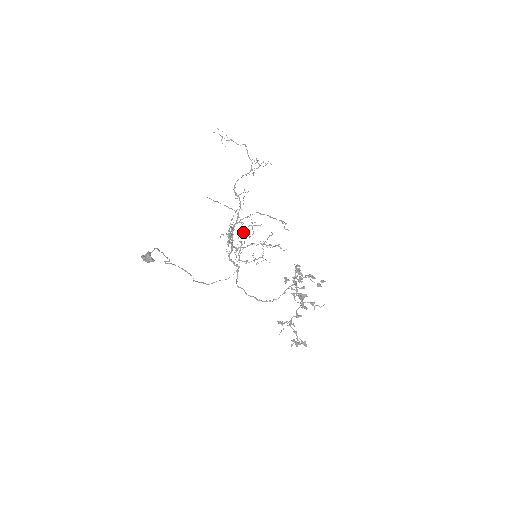
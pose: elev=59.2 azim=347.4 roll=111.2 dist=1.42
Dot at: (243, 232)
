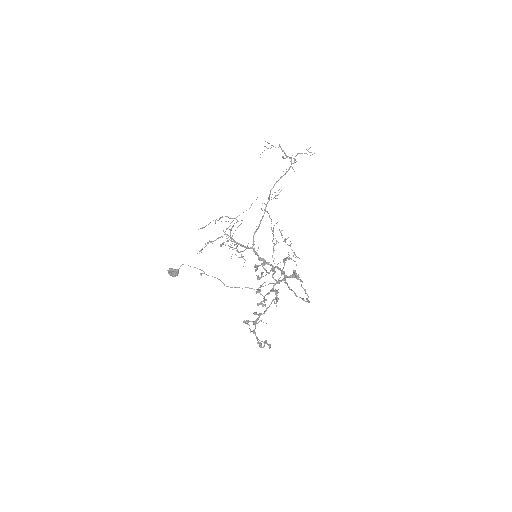
Dot at: (272, 233)
